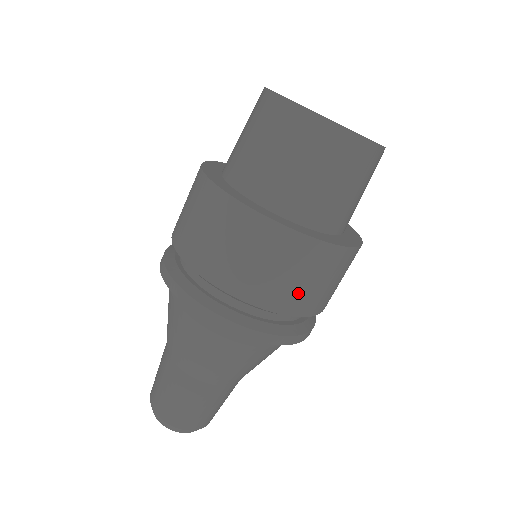
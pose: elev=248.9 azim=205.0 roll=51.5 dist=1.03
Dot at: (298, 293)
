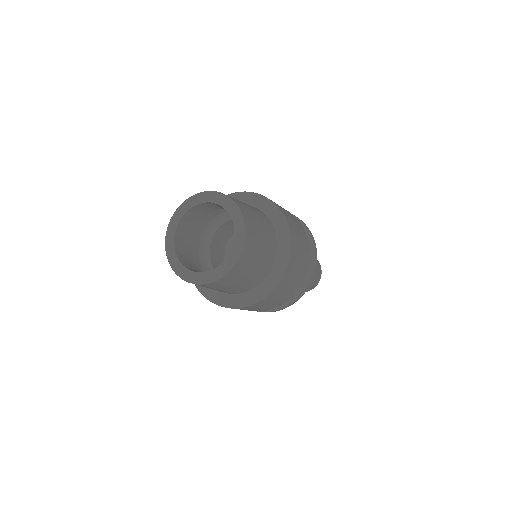
Dot at: occluded
